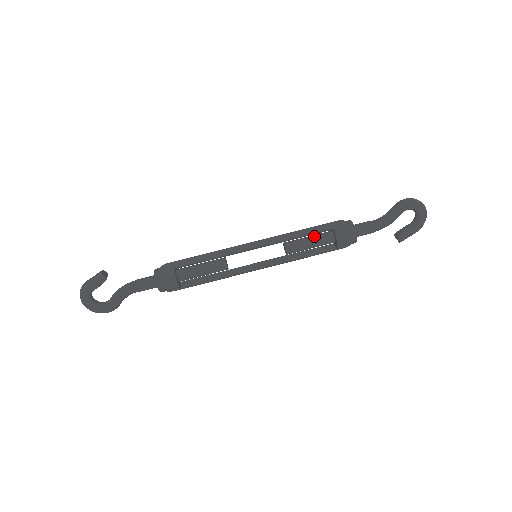
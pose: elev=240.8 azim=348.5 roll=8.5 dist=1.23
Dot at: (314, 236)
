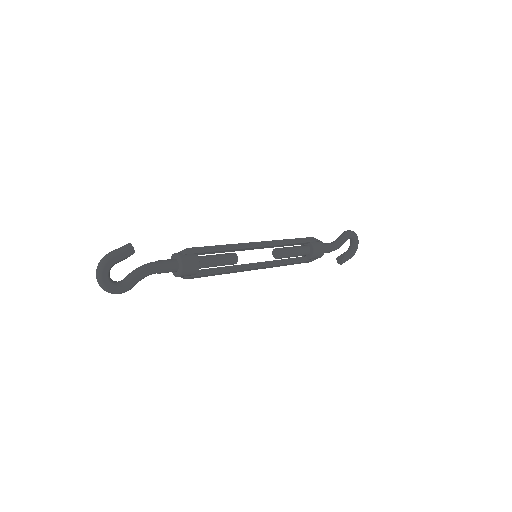
Dot at: (296, 246)
